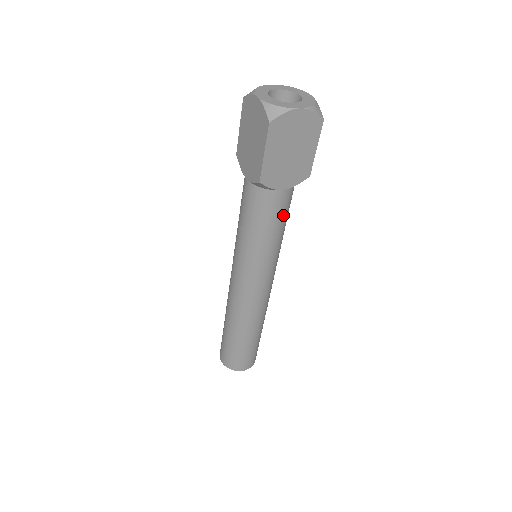
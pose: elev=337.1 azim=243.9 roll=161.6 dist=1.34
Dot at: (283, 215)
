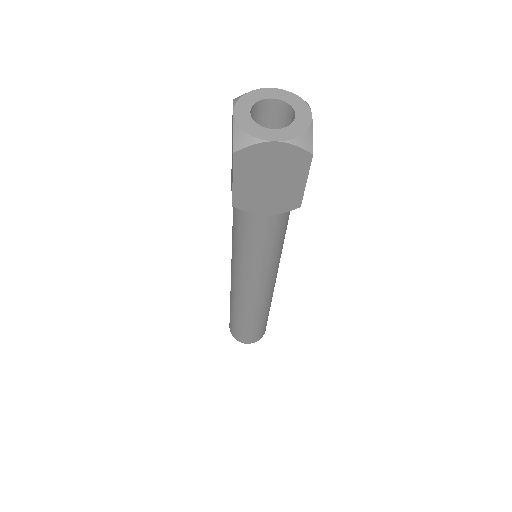
Dot at: (272, 235)
